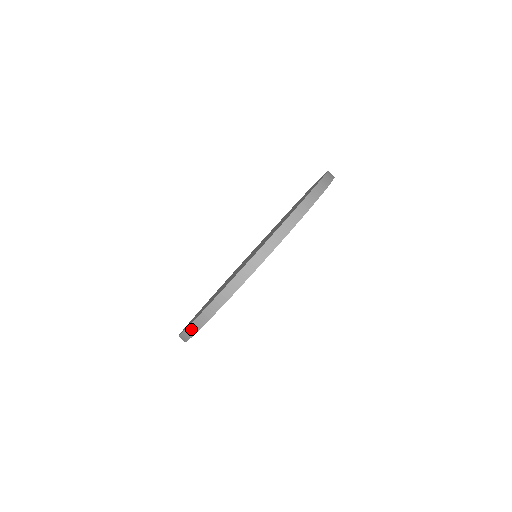
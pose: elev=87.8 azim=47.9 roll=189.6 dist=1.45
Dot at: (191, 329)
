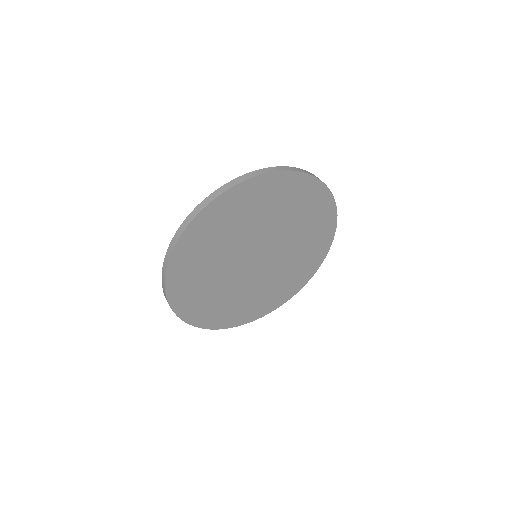
Dot at: (223, 188)
